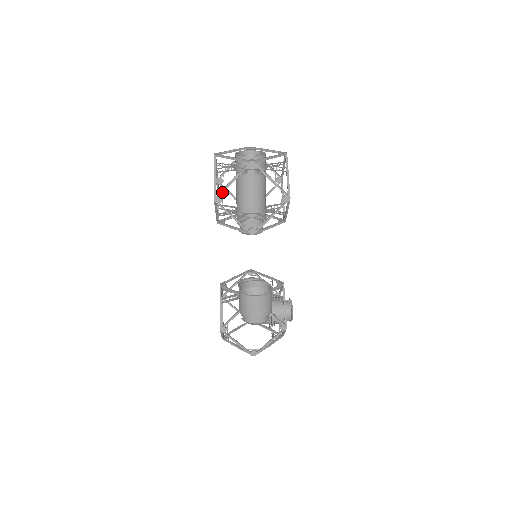
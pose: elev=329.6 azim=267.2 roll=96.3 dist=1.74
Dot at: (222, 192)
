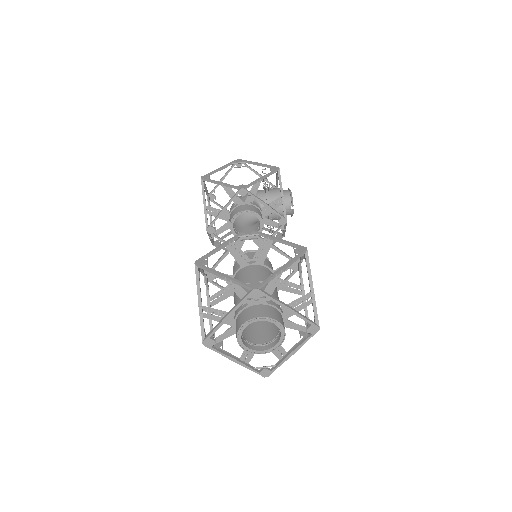
Dot at: occluded
